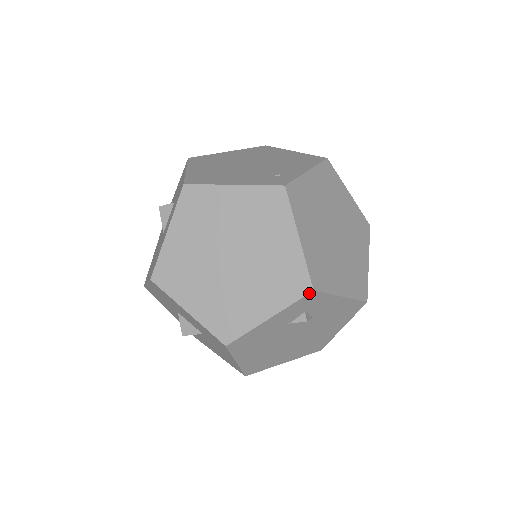
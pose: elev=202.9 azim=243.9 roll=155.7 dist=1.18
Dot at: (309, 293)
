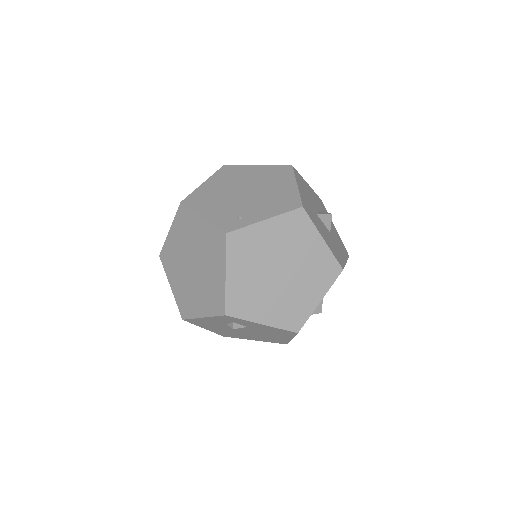
Dot at: (223, 315)
